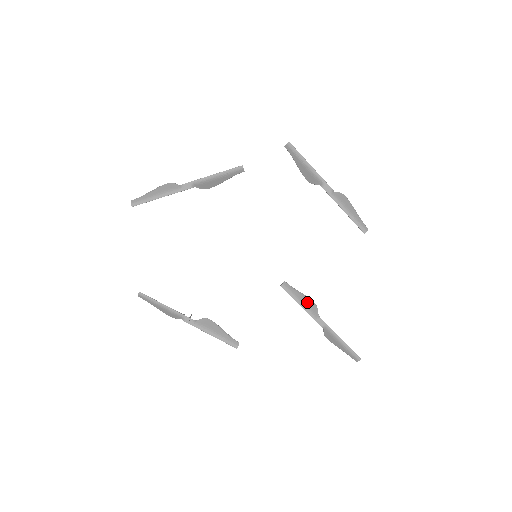
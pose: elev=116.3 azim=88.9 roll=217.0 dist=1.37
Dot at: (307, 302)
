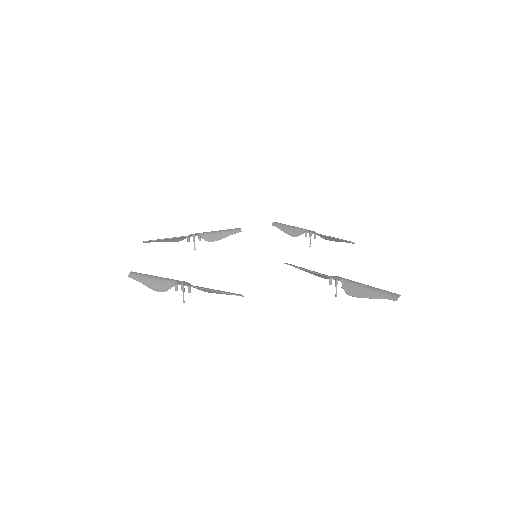
Dot at: occluded
